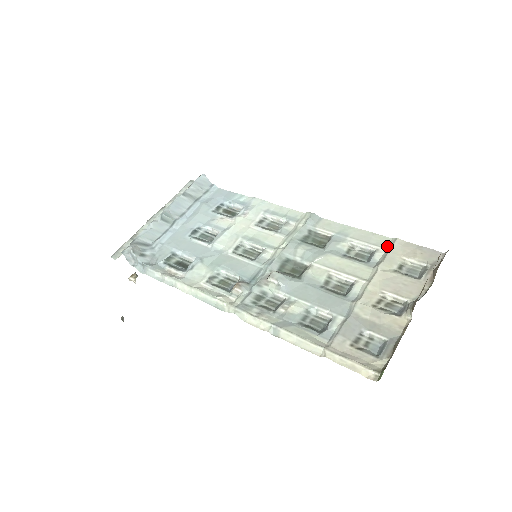
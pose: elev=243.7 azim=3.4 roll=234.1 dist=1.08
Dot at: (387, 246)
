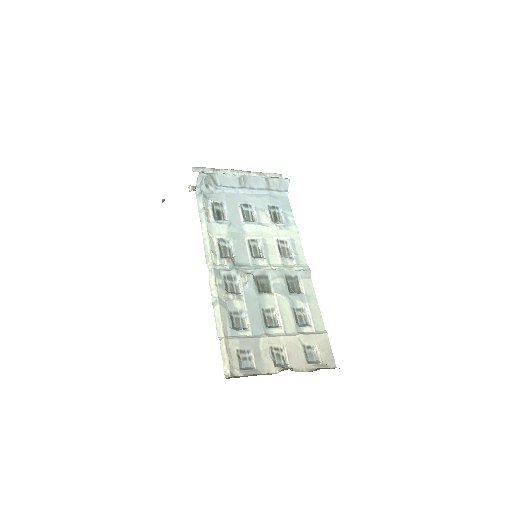
Dot at: (318, 330)
